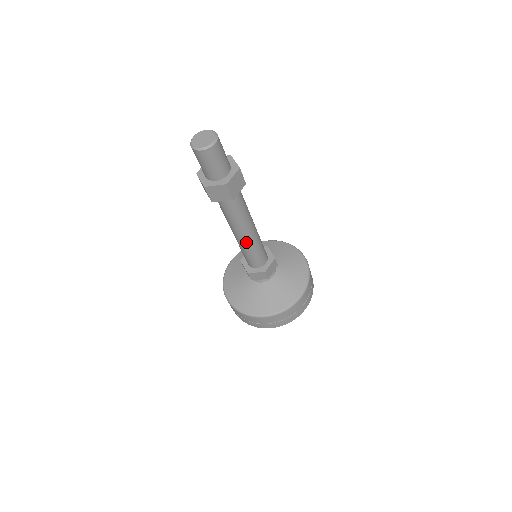
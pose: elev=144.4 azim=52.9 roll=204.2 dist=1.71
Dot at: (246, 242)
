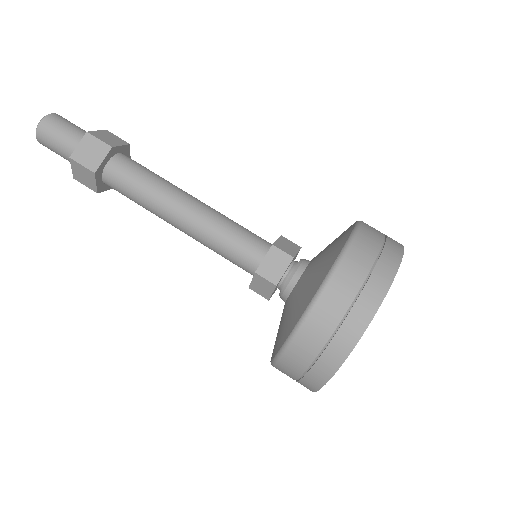
Dot at: (192, 232)
